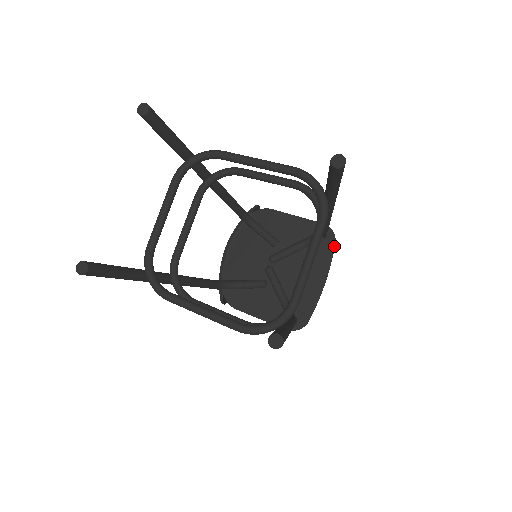
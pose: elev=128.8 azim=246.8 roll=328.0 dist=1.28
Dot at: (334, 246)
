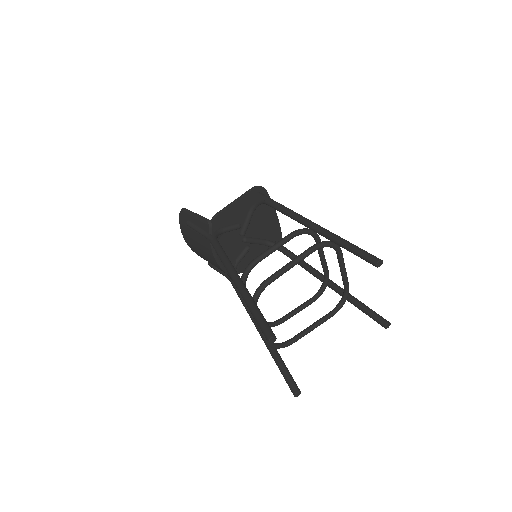
Dot at: (267, 193)
